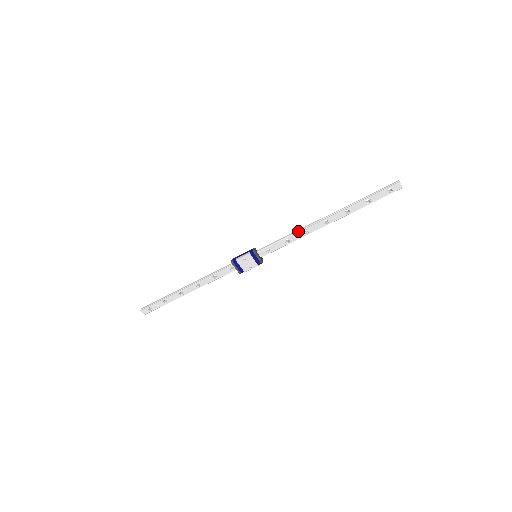
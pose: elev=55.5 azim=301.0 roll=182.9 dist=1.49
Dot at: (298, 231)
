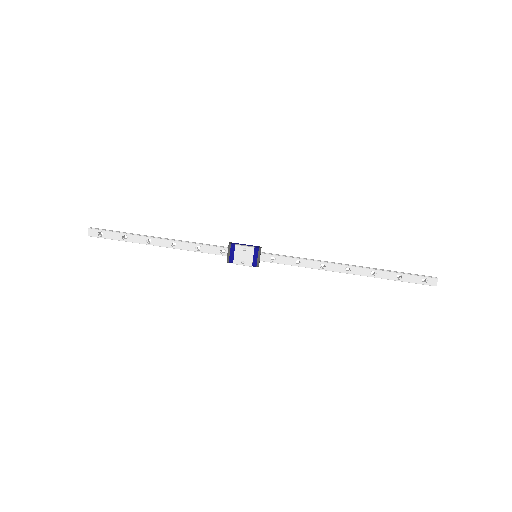
Dot at: (315, 260)
